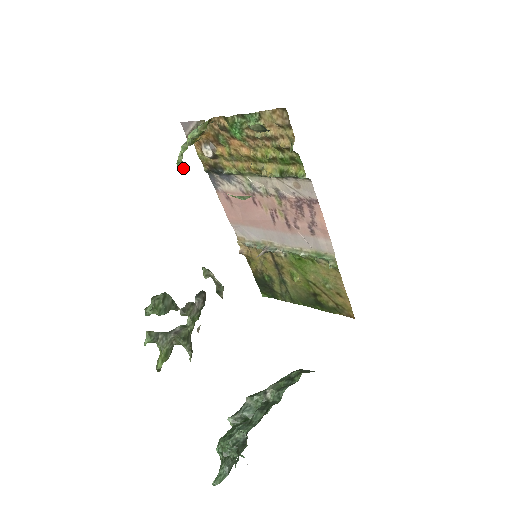
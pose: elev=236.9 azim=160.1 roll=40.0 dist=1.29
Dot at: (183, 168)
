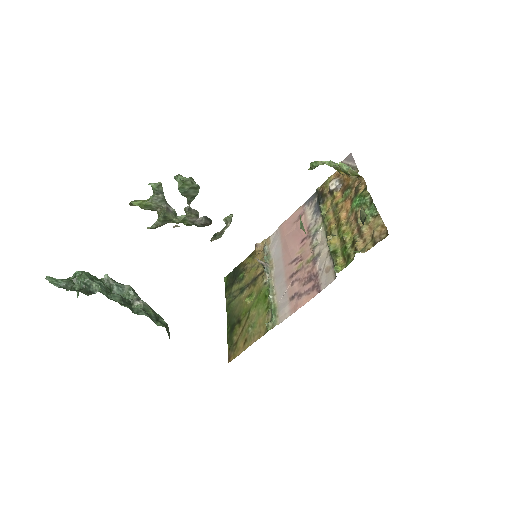
Dot at: (312, 168)
